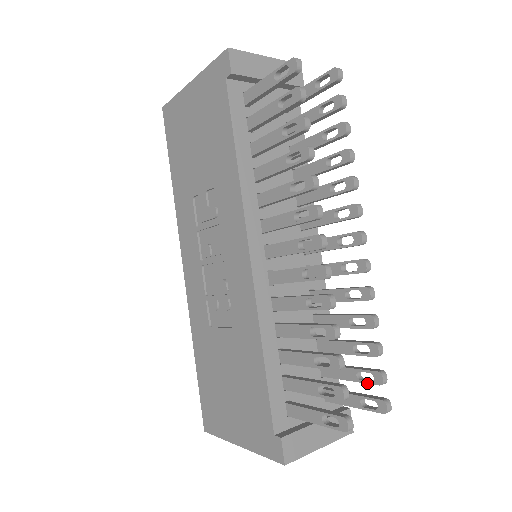
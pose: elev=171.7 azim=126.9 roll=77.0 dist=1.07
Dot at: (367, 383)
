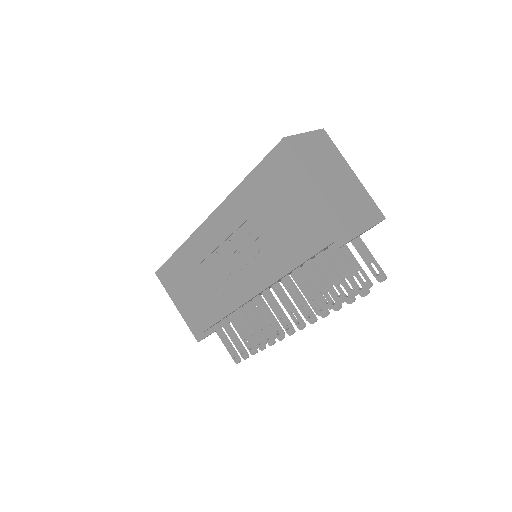
Dot at: occluded
